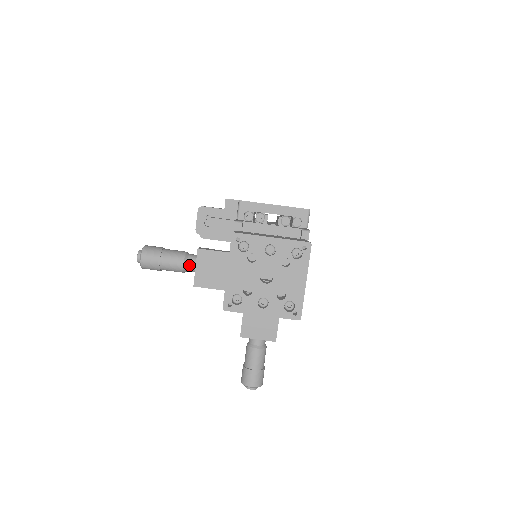
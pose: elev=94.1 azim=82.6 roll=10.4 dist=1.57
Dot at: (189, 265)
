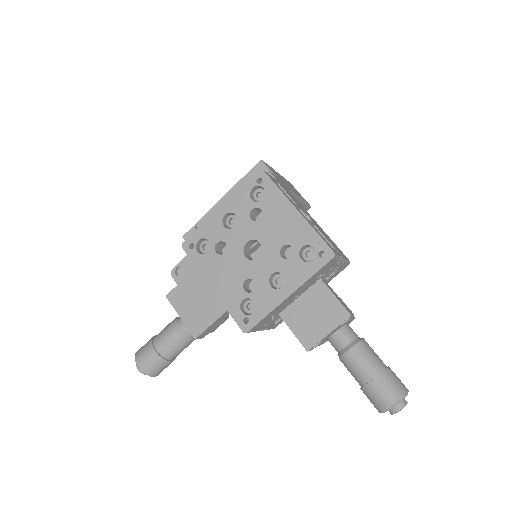
Dot at: (185, 326)
